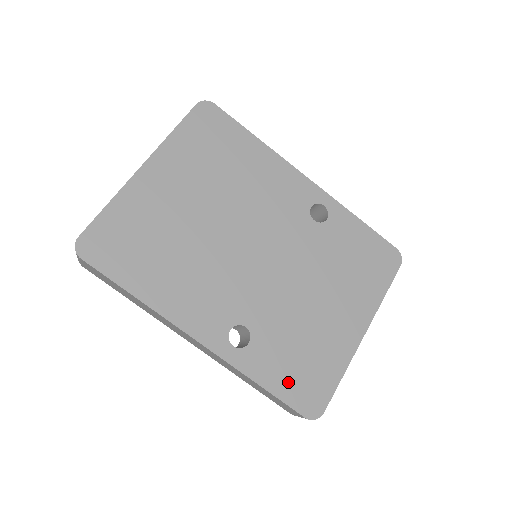
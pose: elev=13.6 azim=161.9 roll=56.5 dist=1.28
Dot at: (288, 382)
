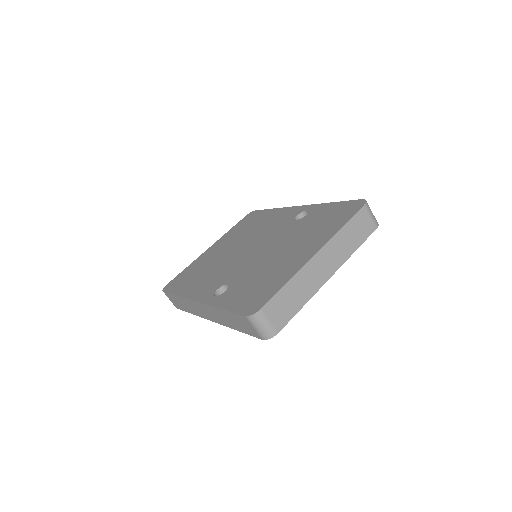
Dot at: (242, 301)
